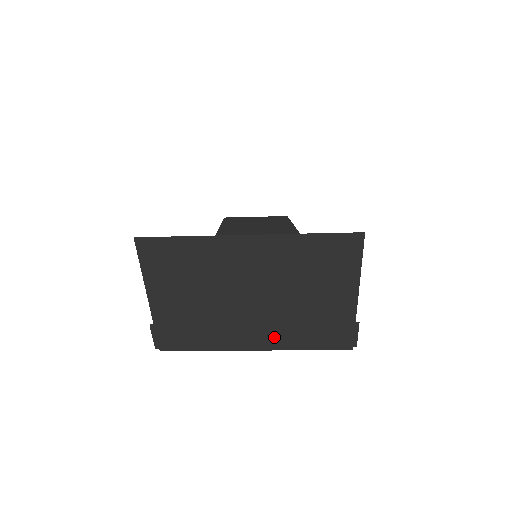
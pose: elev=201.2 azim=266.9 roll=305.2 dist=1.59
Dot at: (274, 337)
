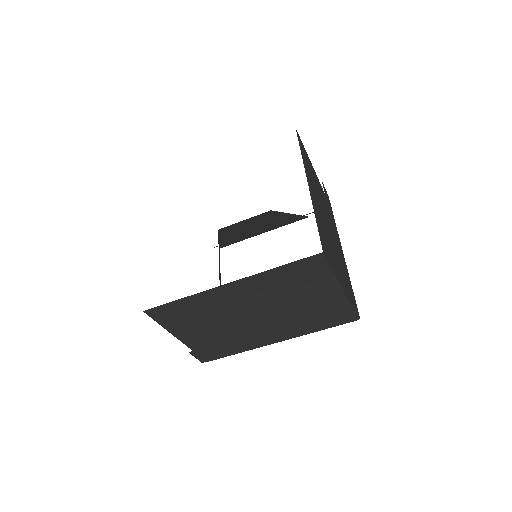
Dot at: (288, 332)
